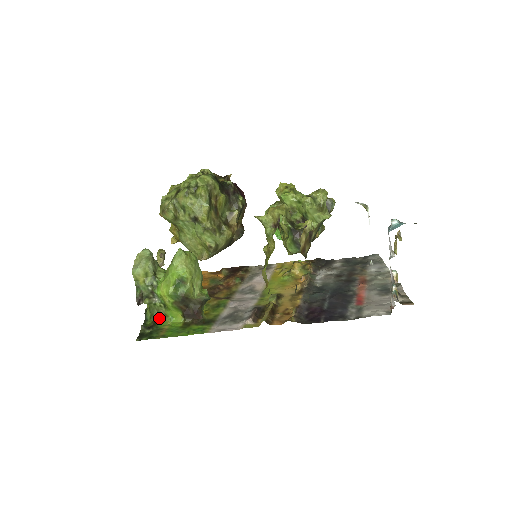
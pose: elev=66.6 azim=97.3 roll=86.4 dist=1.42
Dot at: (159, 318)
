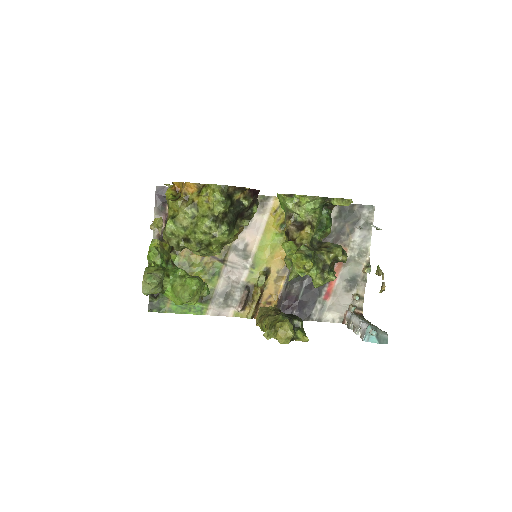
Dot at: occluded
